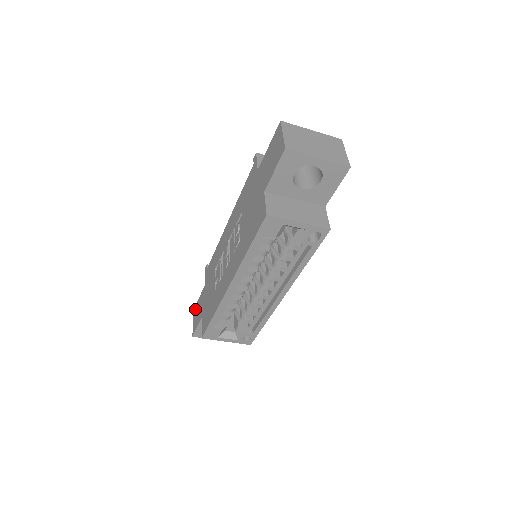
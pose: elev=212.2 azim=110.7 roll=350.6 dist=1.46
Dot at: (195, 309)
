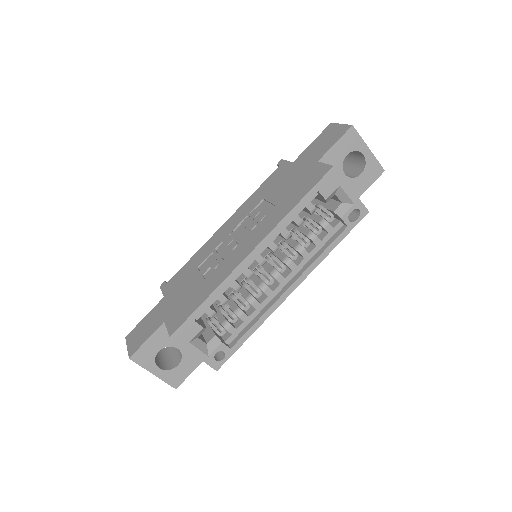
Dot at: (133, 331)
